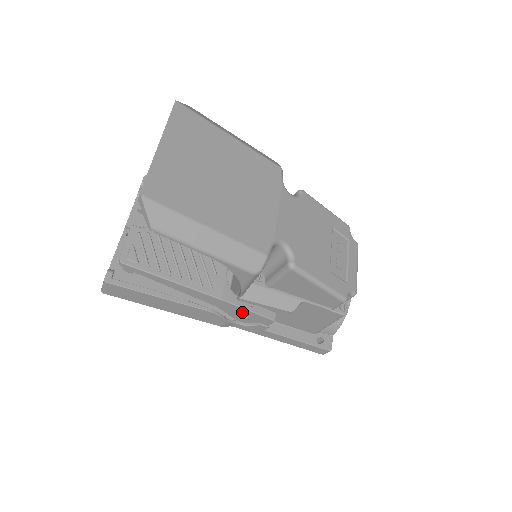
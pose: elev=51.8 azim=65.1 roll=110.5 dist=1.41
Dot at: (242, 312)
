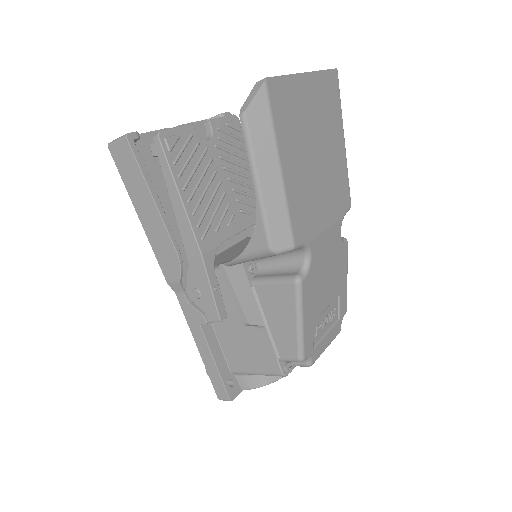
Dot at: (203, 285)
